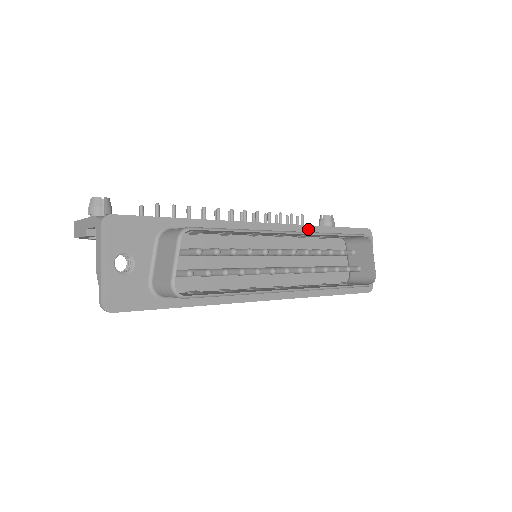
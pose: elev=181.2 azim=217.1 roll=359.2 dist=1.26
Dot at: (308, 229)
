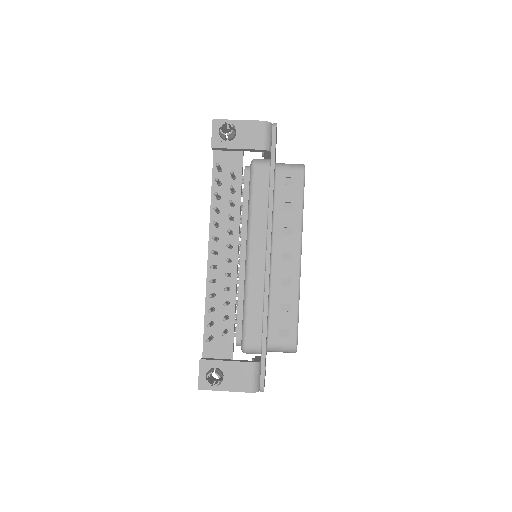
Dot at: (272, 209)
